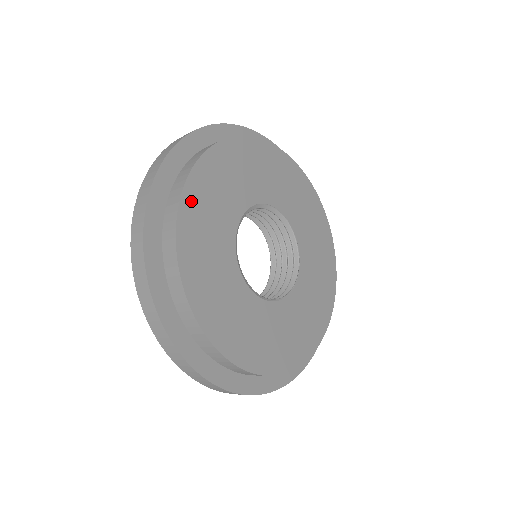
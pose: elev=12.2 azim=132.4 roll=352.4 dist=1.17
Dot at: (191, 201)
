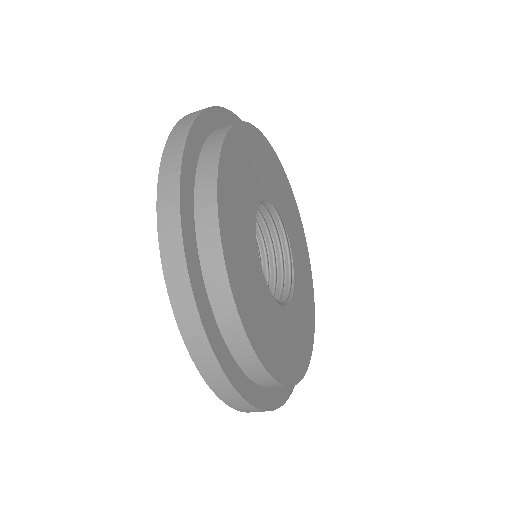
Dot at: (235, 279)
